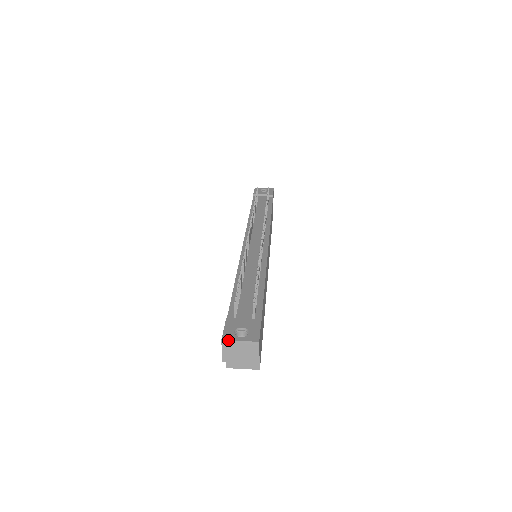
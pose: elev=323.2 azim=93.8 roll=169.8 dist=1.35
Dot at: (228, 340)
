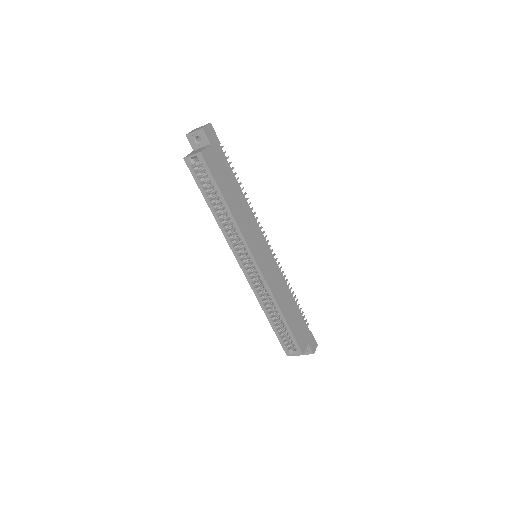
Dot at: (197, 128)
